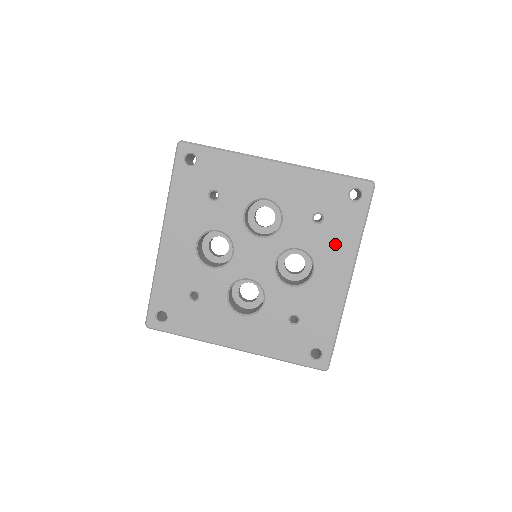
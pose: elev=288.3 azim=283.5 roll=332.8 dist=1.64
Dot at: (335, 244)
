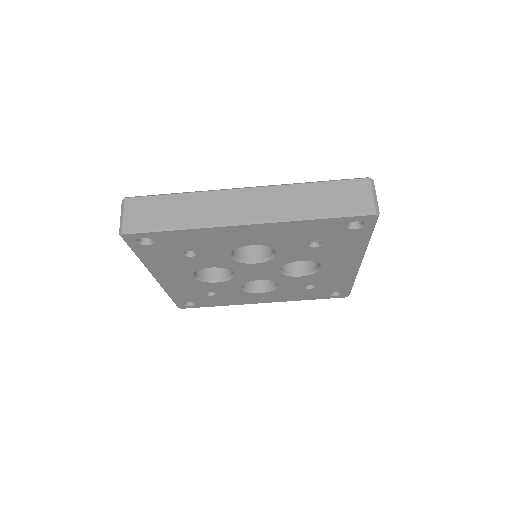
Dot at: (339, 253)
